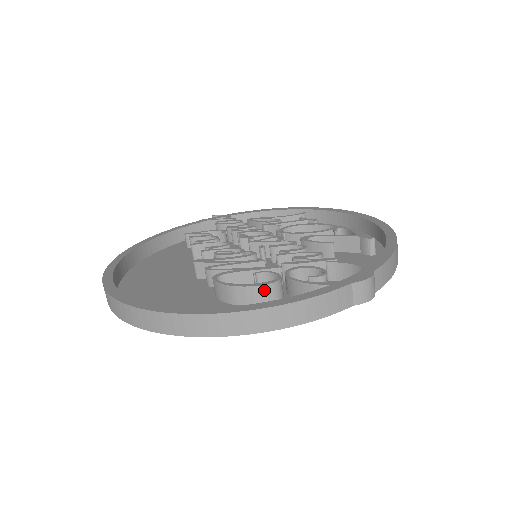
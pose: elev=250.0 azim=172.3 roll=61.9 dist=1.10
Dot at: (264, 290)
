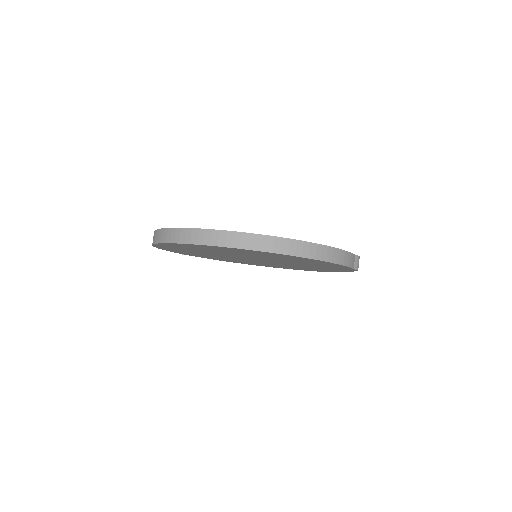
Dot at: occluded
